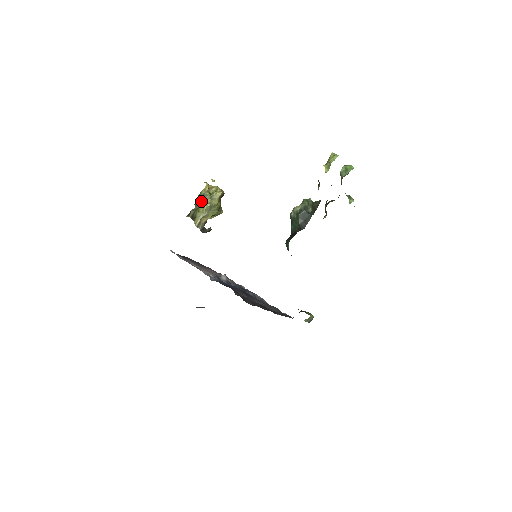
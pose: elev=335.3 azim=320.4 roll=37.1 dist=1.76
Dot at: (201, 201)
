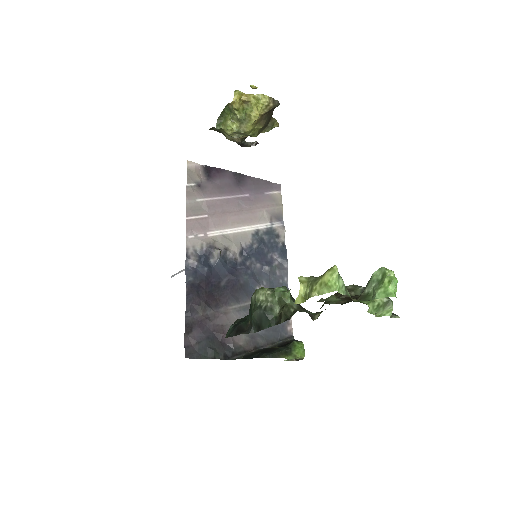
Dot at: (226, 120)
